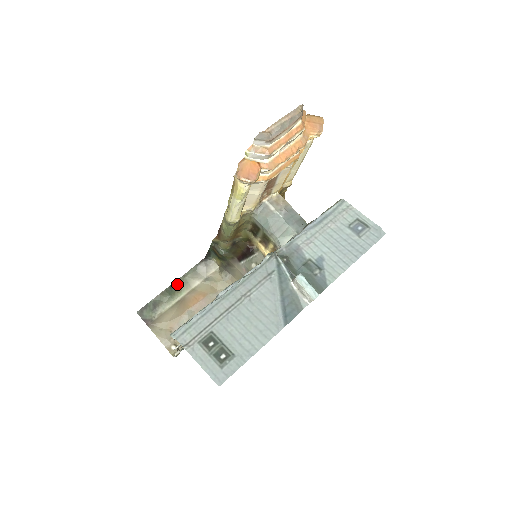
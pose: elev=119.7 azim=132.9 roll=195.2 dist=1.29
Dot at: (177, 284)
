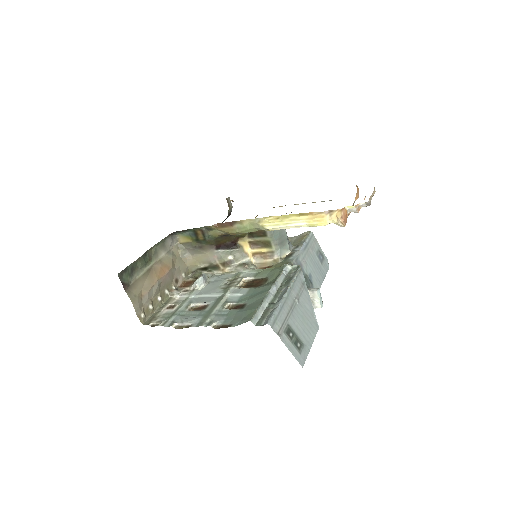
Dot at: (150, 252)
